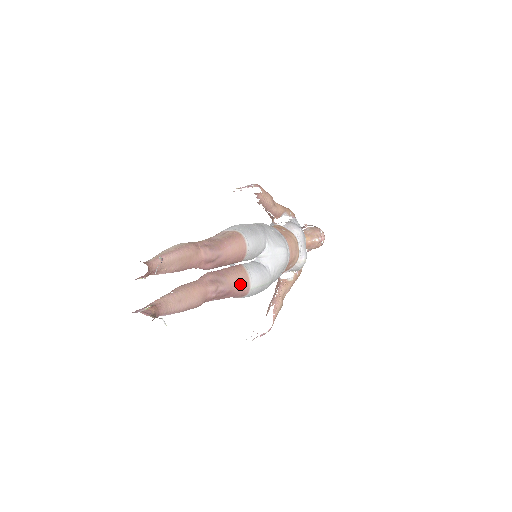
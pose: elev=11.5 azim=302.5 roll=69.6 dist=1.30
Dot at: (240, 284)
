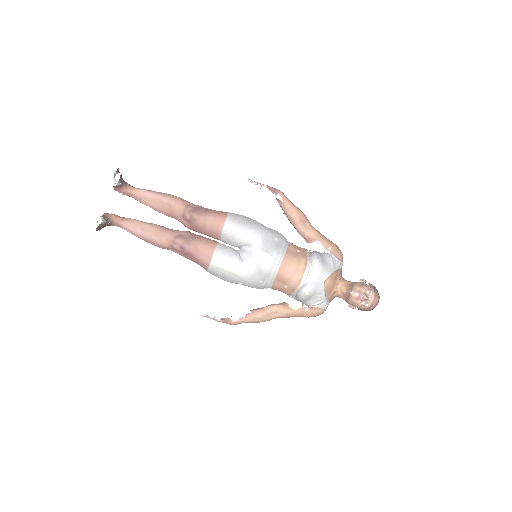
Dot at: (201, 253)
